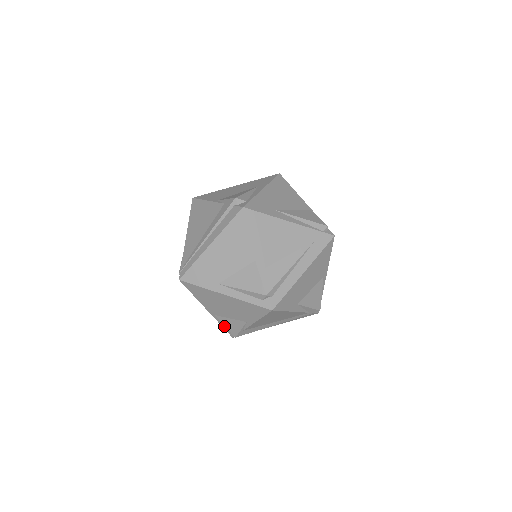
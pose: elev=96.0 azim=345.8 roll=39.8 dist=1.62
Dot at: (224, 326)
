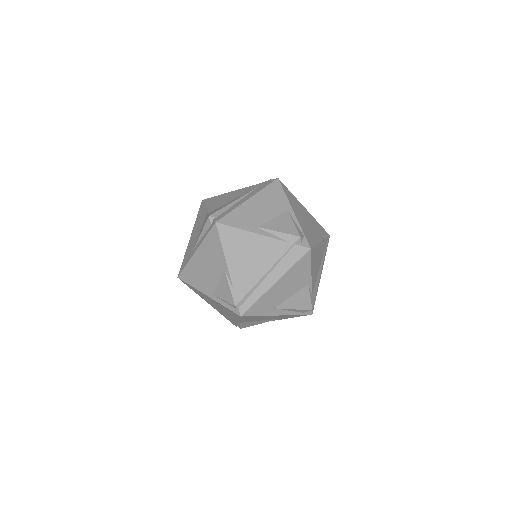
Dot at: (226, 304)
